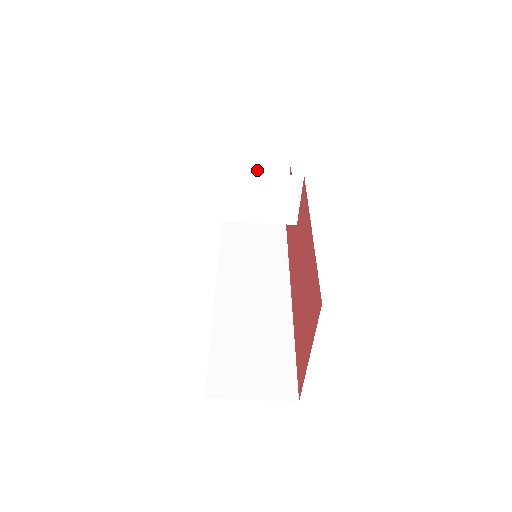
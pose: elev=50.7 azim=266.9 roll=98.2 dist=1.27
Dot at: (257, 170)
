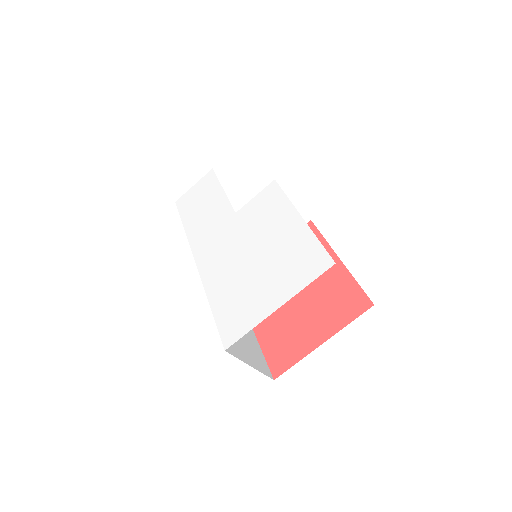
Dot at: (226, 191)
